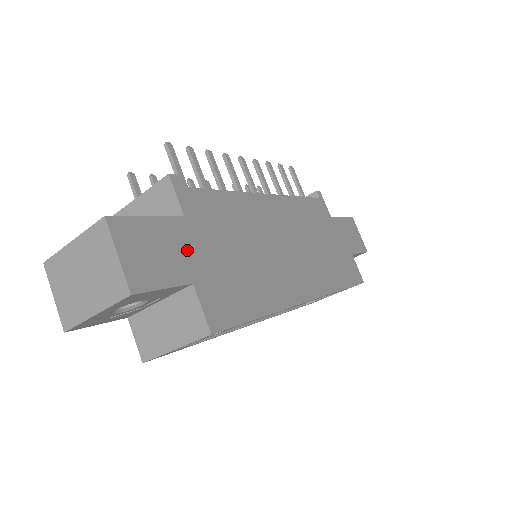
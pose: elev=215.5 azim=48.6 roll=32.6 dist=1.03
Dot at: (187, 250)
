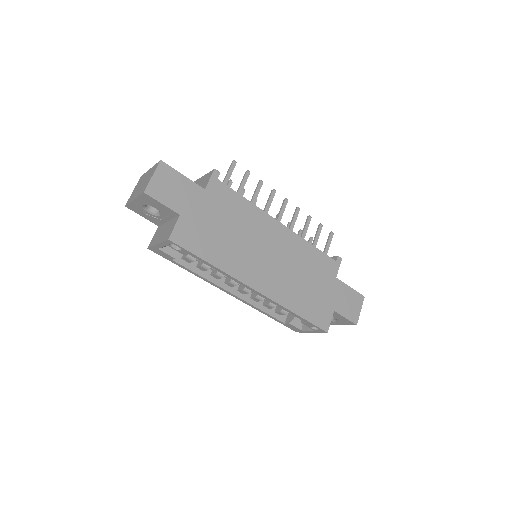
Dot at: (191, 202)
